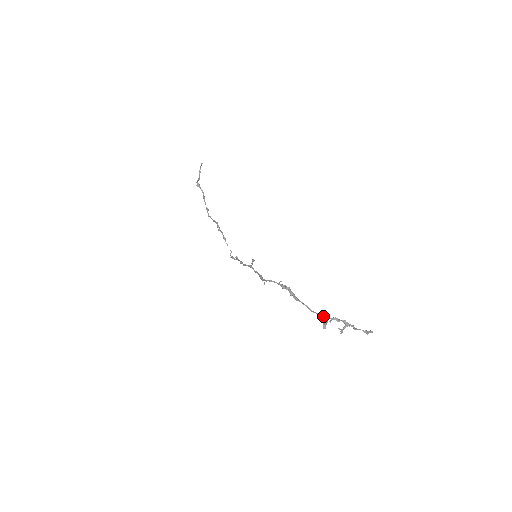
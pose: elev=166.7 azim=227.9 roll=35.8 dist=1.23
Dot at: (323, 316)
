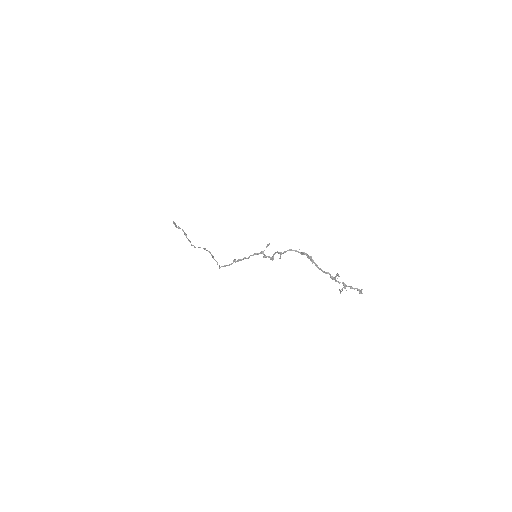
Dot at: occluded
